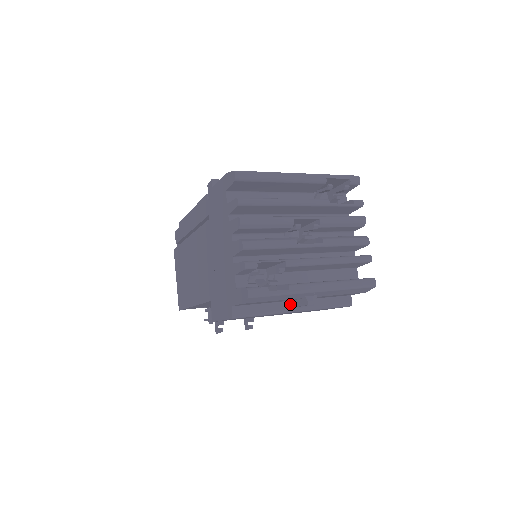
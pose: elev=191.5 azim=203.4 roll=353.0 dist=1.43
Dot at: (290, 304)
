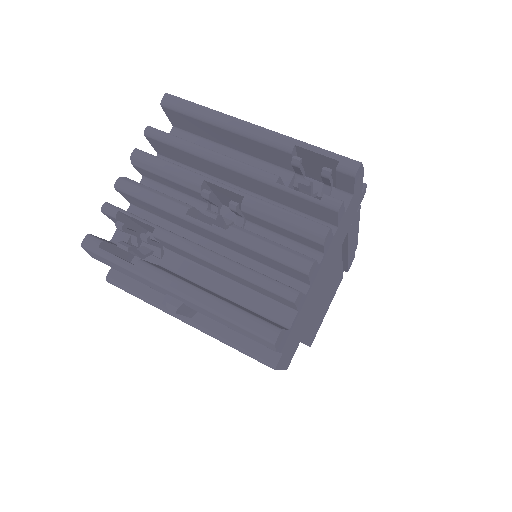
Dot at: occluded
